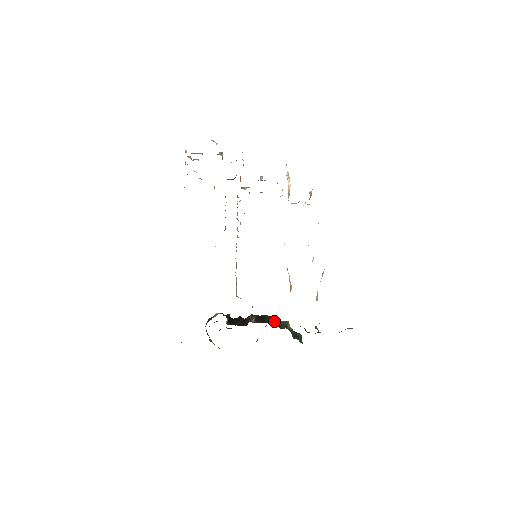
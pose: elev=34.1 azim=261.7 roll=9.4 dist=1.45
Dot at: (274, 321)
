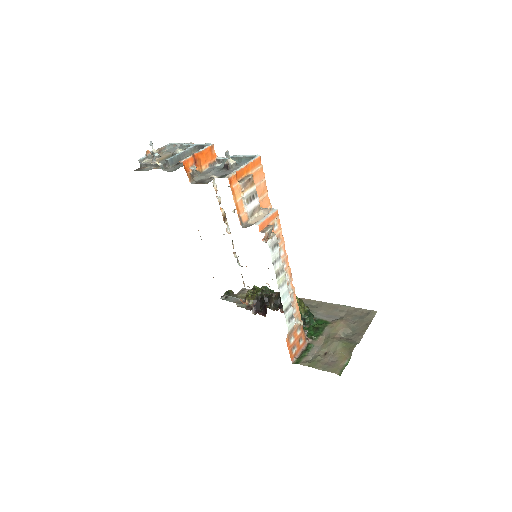
Dot at: occluded
